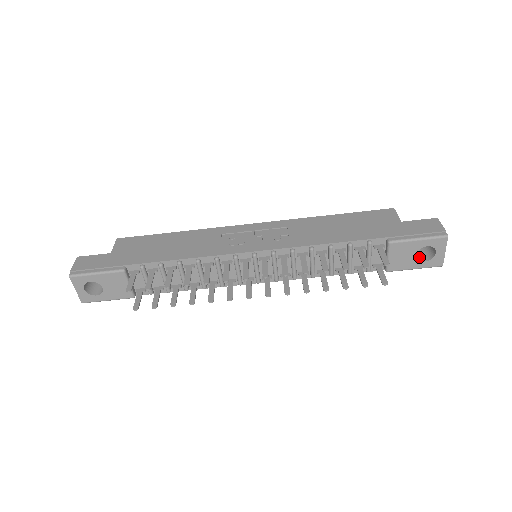
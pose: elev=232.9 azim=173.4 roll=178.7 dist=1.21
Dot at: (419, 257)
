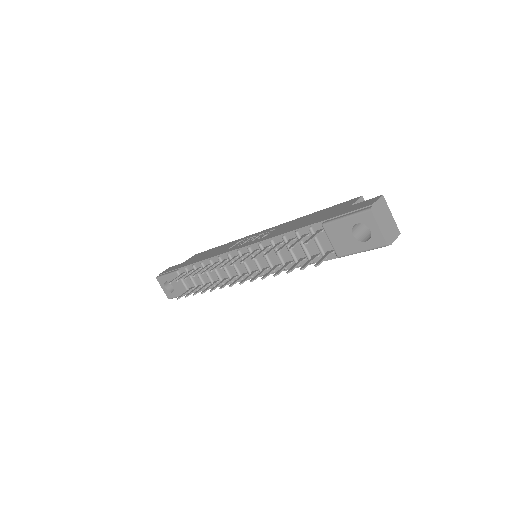
Dot at: (364, 238)
